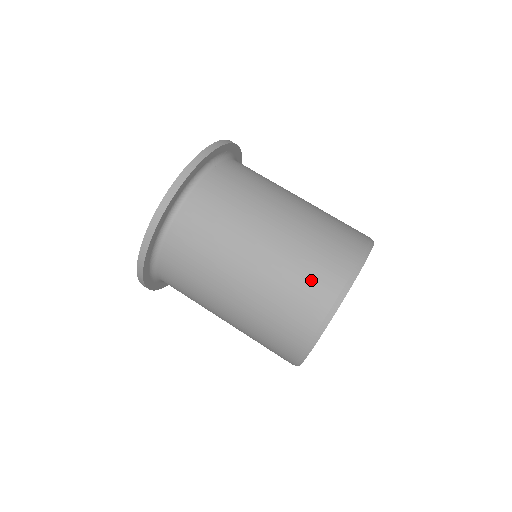
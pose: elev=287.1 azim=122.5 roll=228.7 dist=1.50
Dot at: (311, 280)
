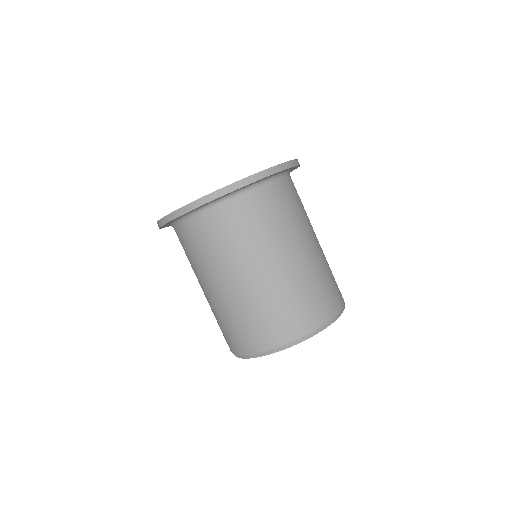
Dot at: (245, 332)
